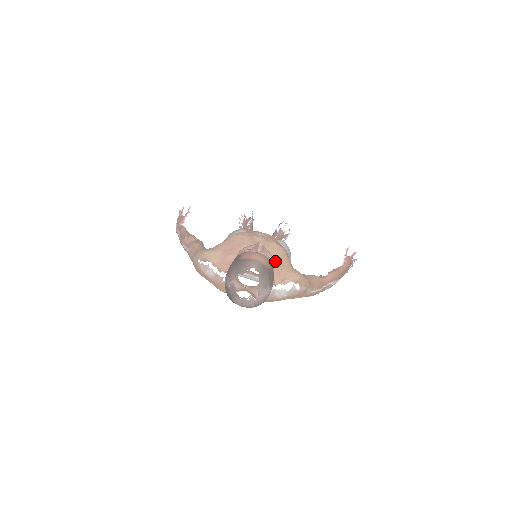
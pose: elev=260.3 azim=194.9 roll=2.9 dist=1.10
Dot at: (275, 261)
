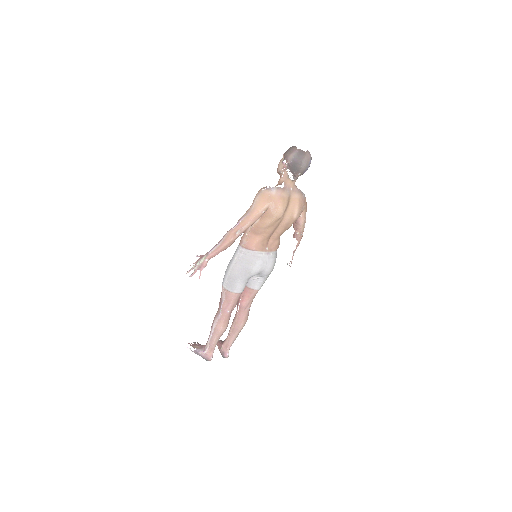
Dot at: occluded
